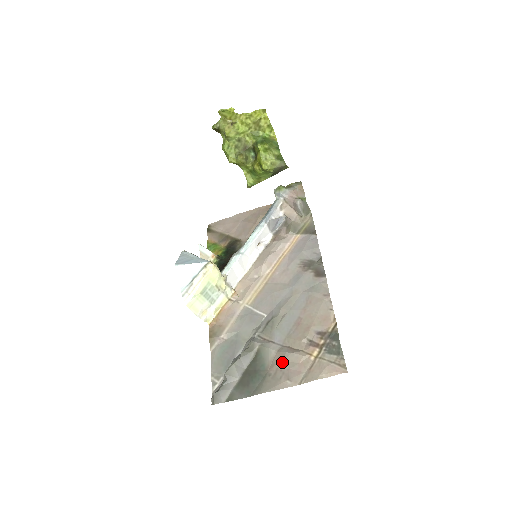
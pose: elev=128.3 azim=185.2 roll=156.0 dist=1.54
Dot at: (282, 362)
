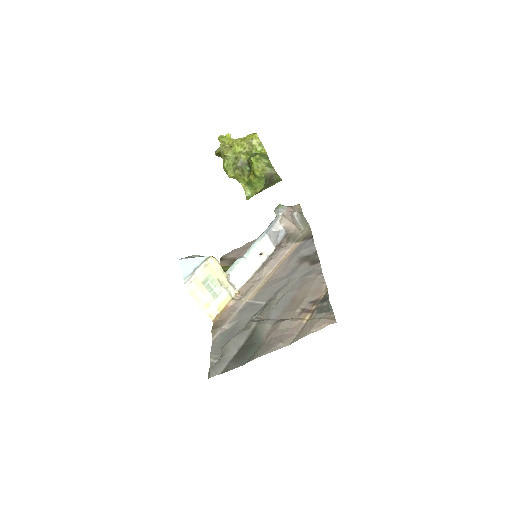
Dot at: (276, 331)
